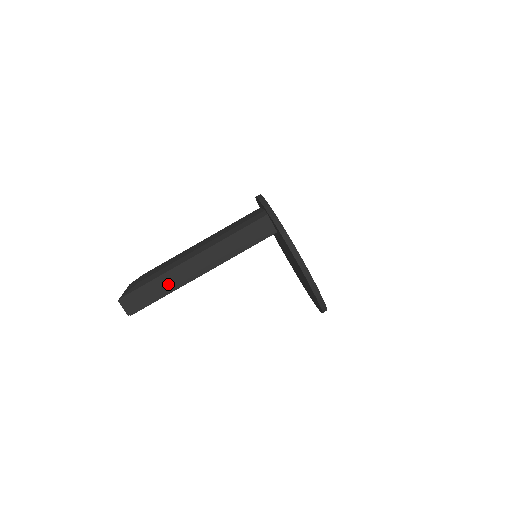
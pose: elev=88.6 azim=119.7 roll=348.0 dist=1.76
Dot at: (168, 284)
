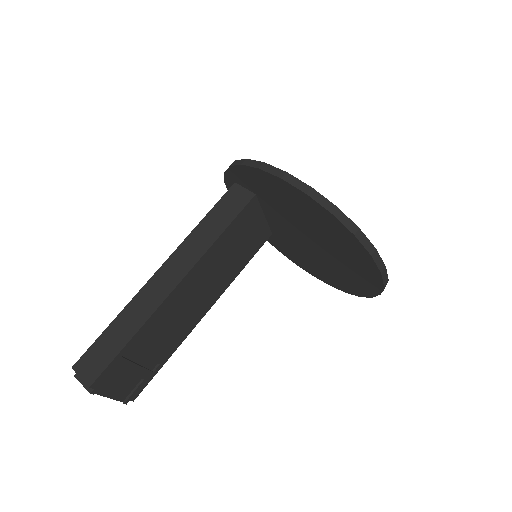
Dot at: (133, 319)
